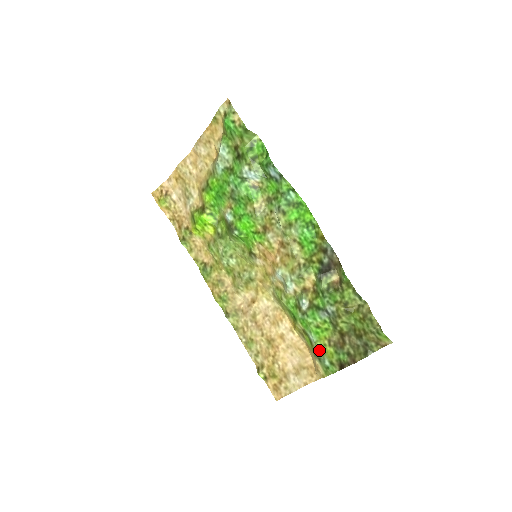
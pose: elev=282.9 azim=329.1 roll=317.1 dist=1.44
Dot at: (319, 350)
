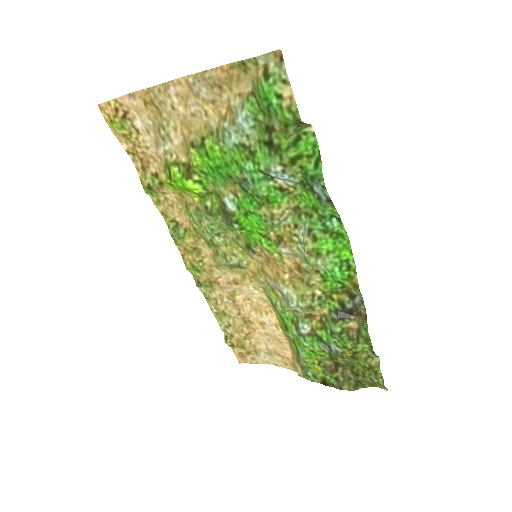
Dot at: (305, 364)
